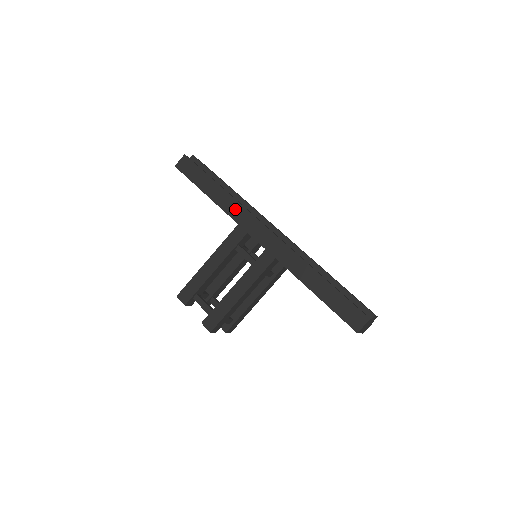
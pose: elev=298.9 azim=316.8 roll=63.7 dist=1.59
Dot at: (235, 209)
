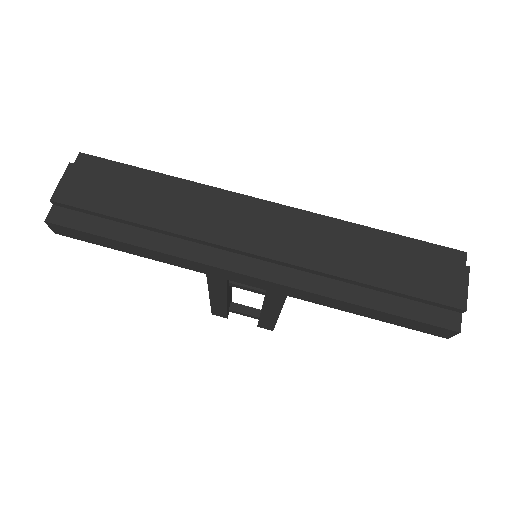
Dot at: (184, 264)
